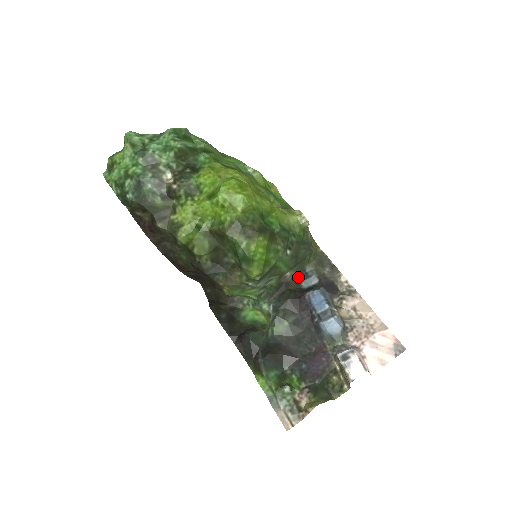
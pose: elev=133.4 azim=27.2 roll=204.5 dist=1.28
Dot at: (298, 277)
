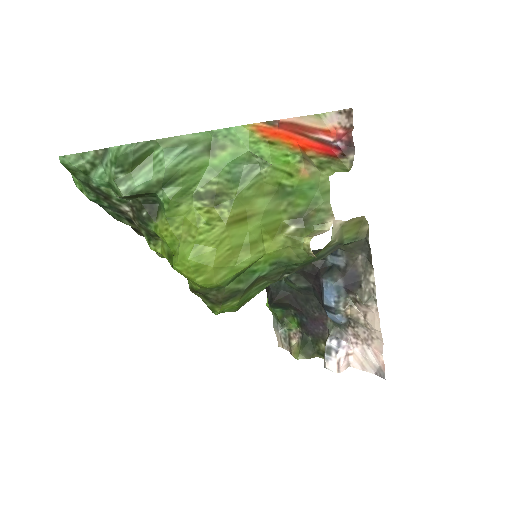
Dot at: occluded
